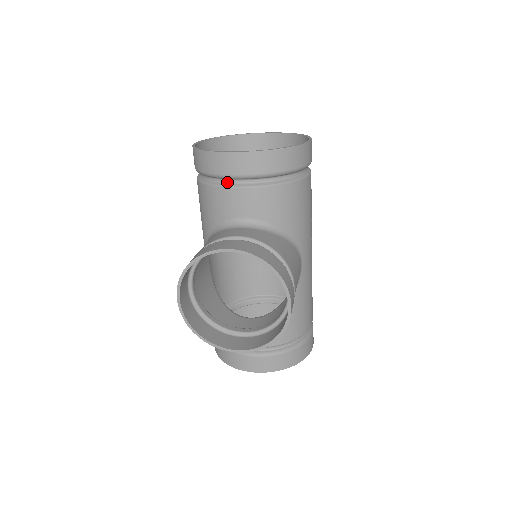
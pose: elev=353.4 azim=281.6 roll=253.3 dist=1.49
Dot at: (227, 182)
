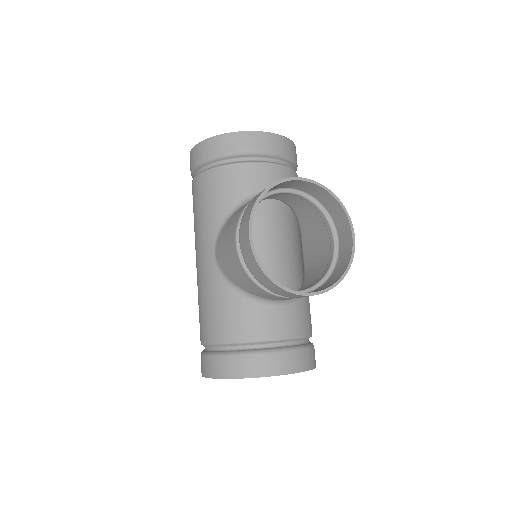
Dot at: (251, 160)
